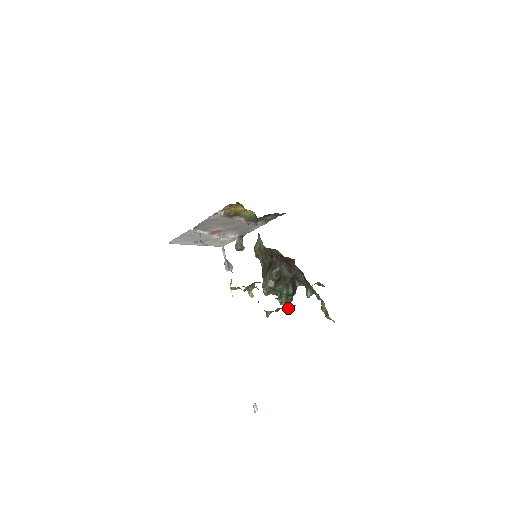
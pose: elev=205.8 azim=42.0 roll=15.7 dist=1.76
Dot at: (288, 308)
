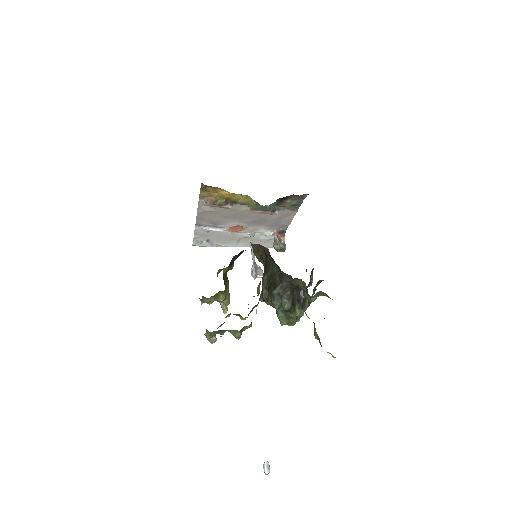
Dot at: (230, 330)
